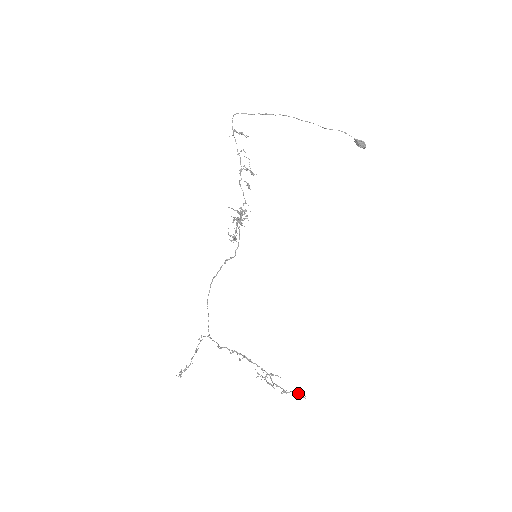
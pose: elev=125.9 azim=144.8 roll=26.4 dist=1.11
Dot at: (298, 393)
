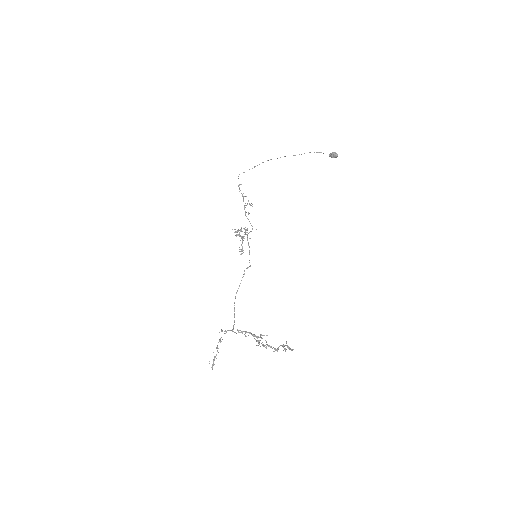
Dot at: (282, 345)
